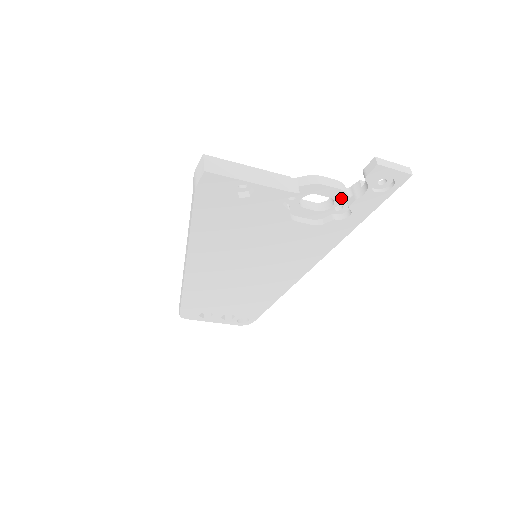
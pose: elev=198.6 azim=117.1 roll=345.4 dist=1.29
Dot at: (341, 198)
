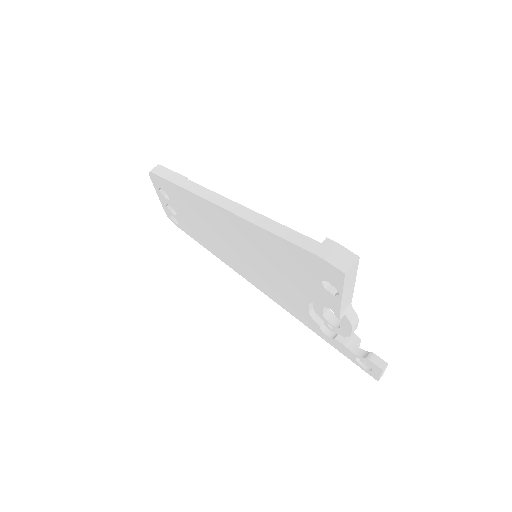
Dot at: (342, 332)
